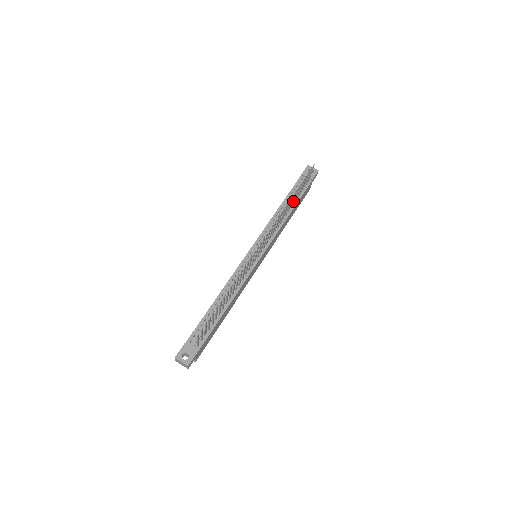
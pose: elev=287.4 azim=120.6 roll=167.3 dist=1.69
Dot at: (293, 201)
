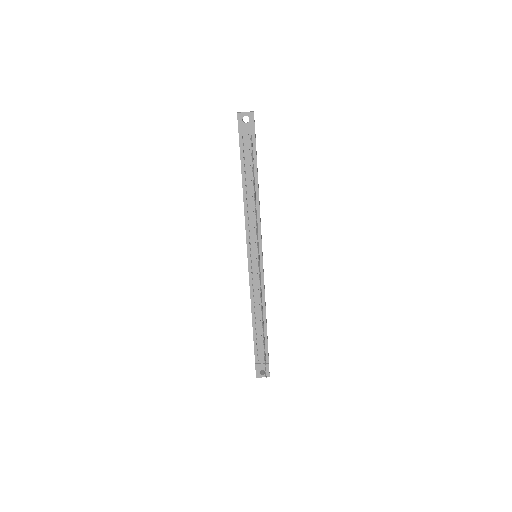
Dot at: occluded
